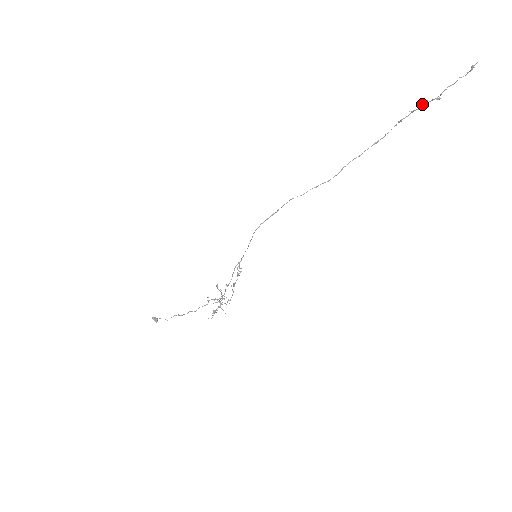
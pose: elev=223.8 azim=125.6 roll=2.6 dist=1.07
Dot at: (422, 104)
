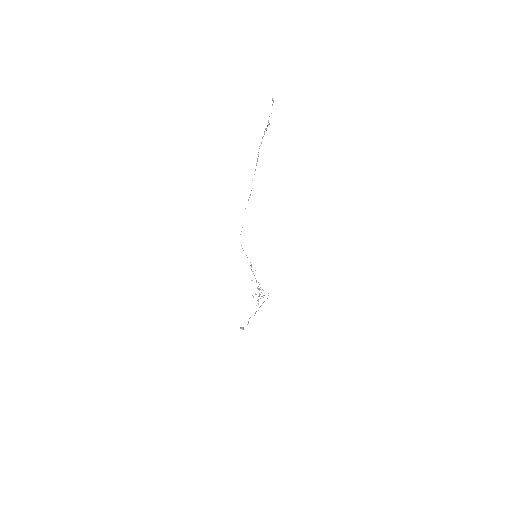
Dot at: (264, 132)
